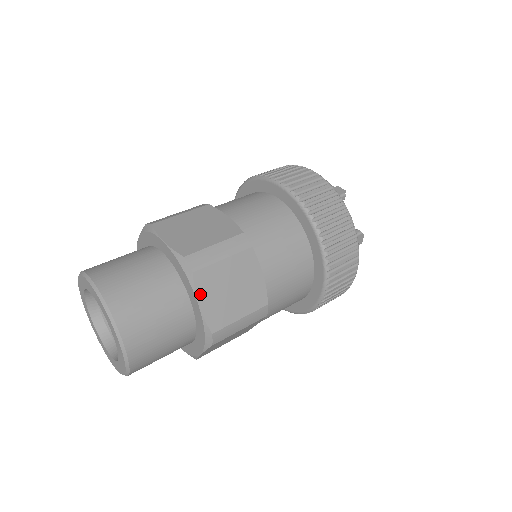
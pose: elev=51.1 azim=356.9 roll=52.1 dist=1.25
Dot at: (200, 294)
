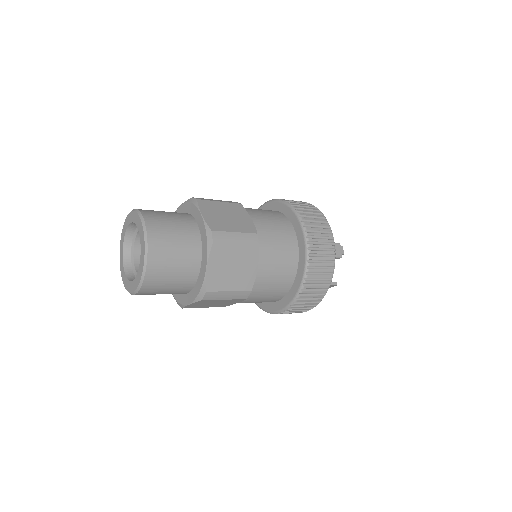
Dot at: (202, 210)
